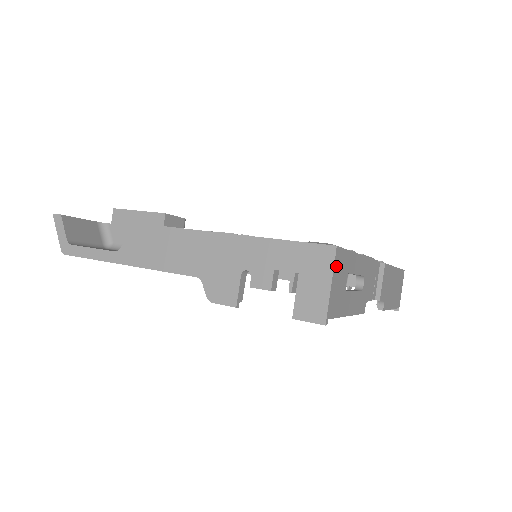
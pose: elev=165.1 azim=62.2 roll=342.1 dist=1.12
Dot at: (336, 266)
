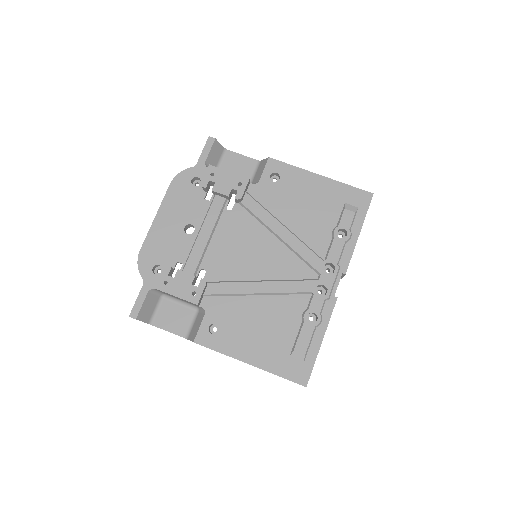
Dot at: occluded
